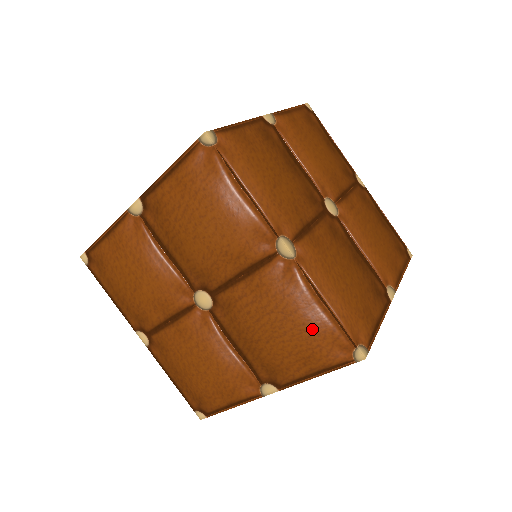
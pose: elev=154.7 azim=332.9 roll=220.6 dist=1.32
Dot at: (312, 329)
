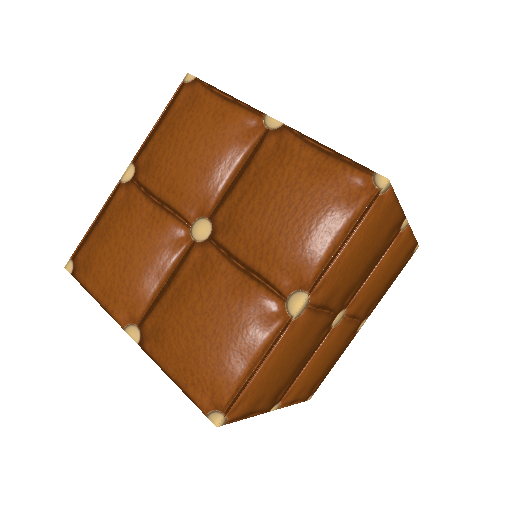
Dot at: (322, 183)
